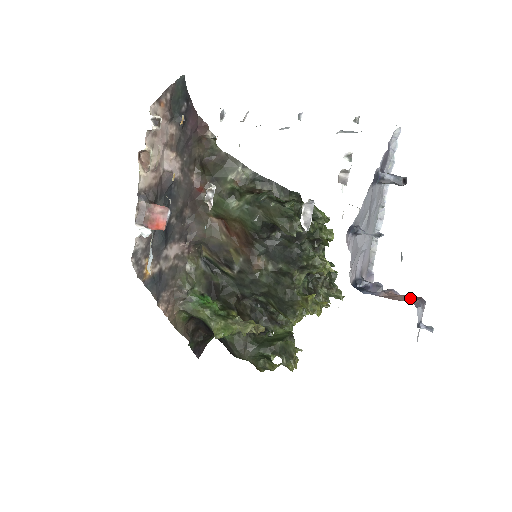
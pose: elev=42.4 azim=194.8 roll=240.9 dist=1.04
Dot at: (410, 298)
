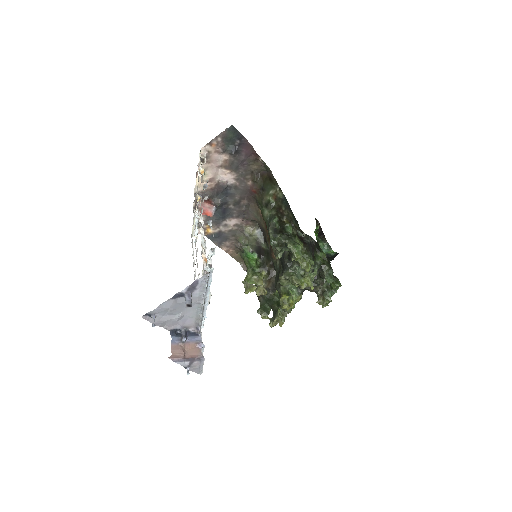
Dot at: (184, 355)
